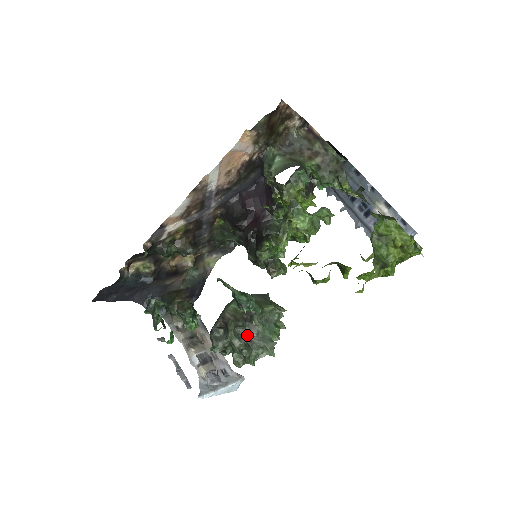
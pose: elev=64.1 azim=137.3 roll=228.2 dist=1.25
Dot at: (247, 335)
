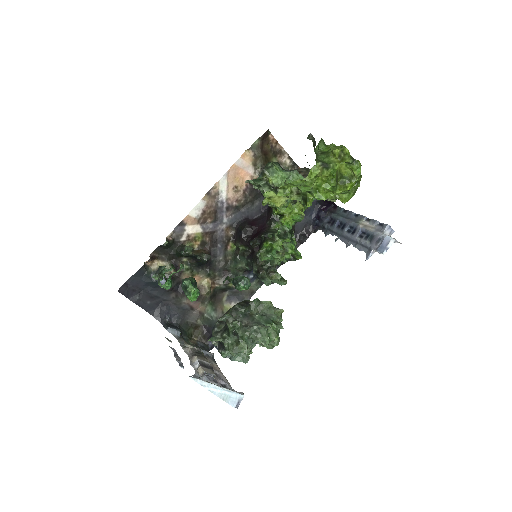
Dot at: (243, 321)
